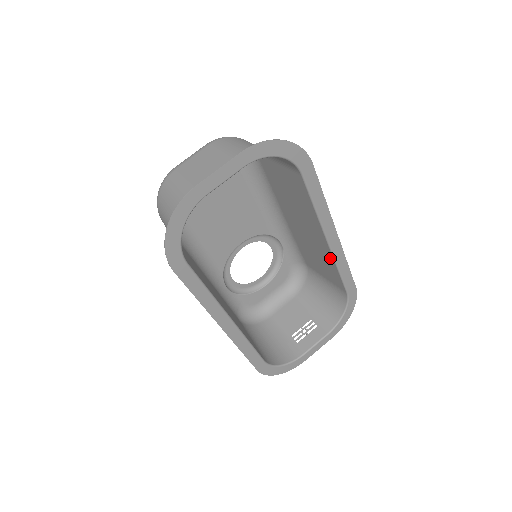
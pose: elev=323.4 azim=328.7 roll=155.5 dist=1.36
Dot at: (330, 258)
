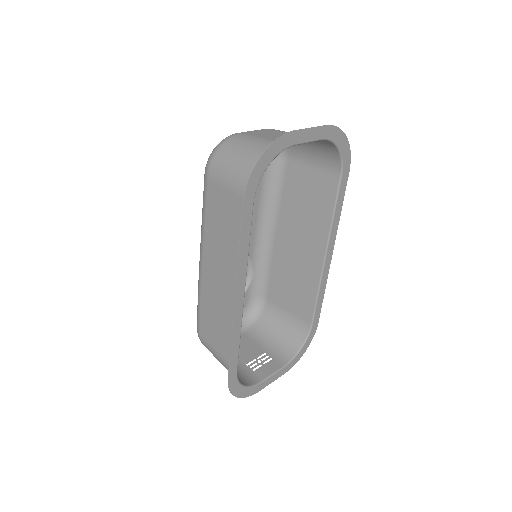
Dot at: (315, 279)
